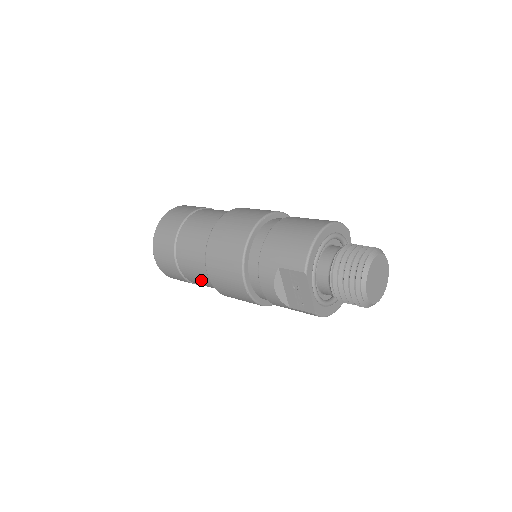
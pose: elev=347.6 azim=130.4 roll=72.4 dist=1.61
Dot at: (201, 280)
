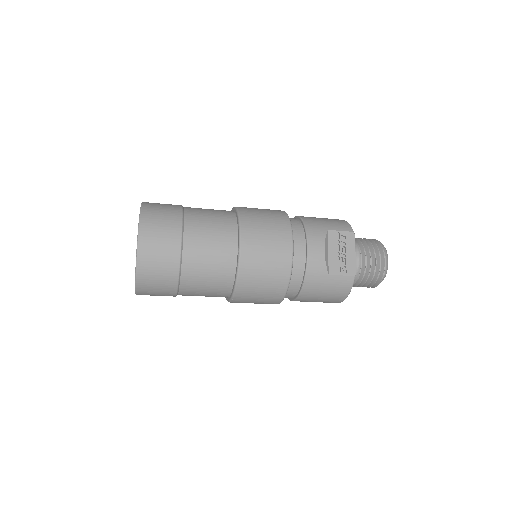
Dot at: (213, 257)
